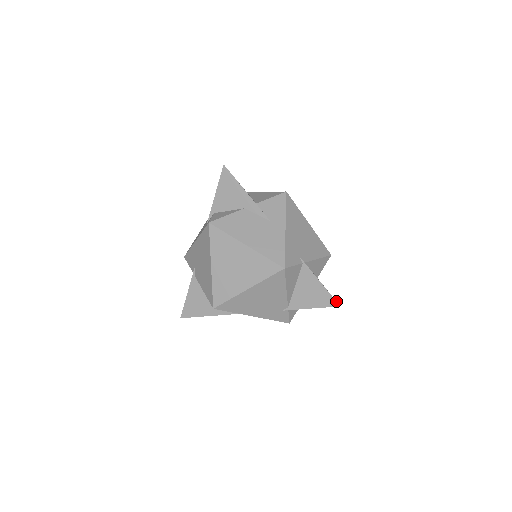
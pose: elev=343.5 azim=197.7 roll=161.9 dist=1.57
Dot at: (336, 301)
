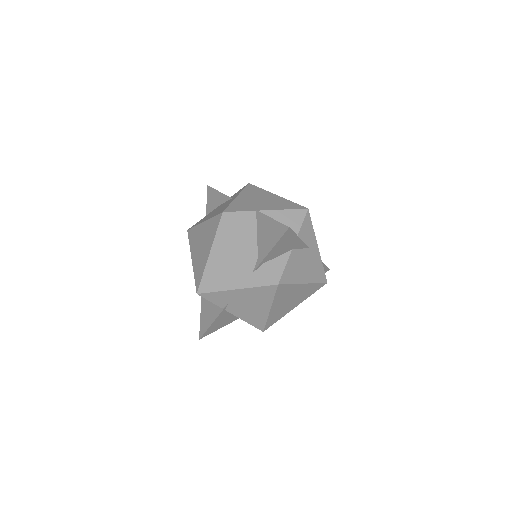
Dot at: (329, 269)
